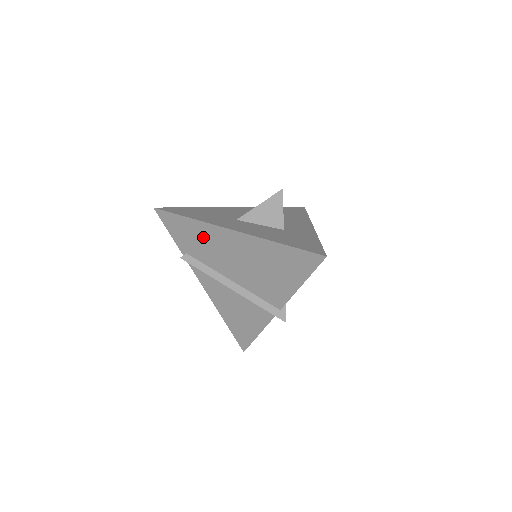
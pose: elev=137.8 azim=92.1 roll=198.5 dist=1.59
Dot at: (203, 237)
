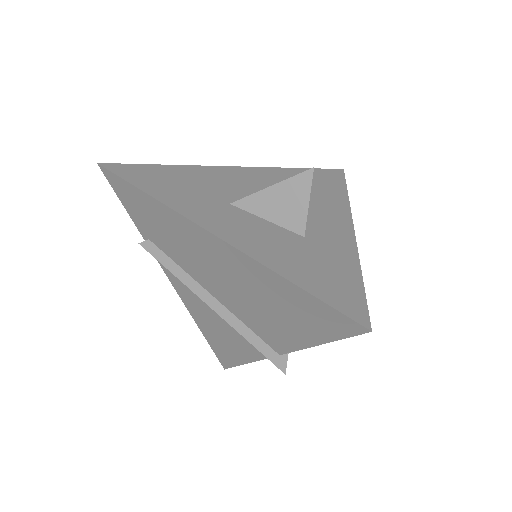
Dot at: (171, 228)
